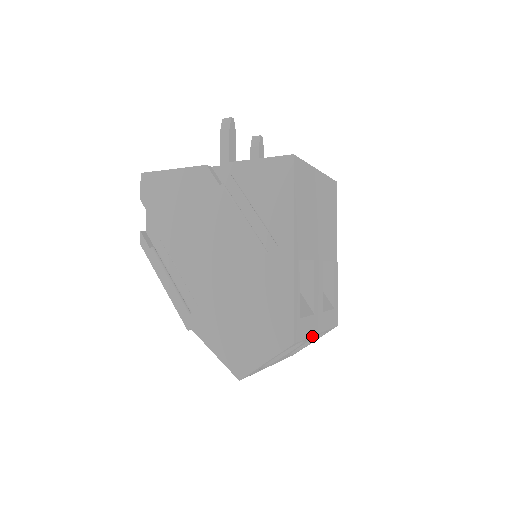
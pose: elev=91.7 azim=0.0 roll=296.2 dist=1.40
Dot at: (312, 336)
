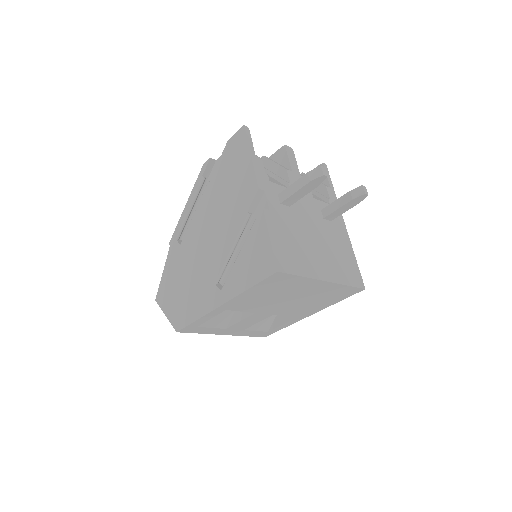
Dot at: (213, 333)
